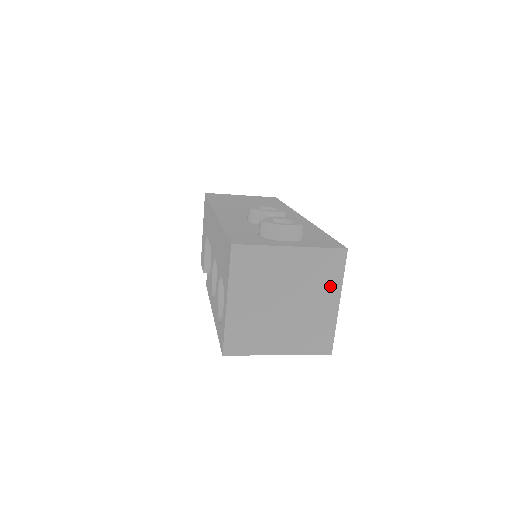
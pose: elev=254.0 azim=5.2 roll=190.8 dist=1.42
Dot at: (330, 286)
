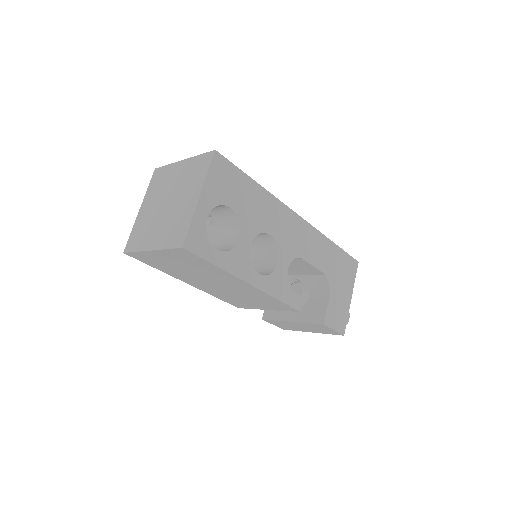
Dot at: (197, 183)
